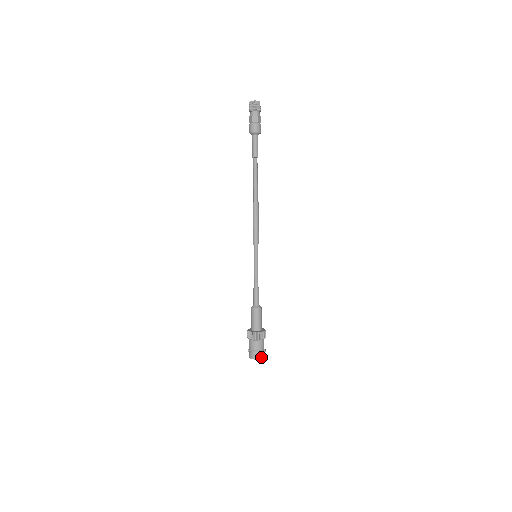
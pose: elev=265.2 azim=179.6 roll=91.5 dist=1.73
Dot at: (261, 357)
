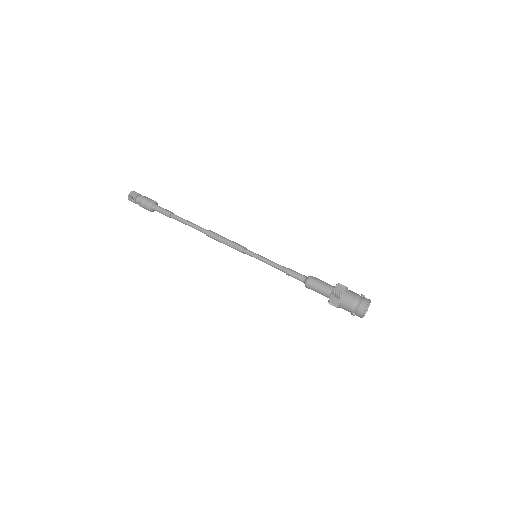
Dot at: (367, 301)
